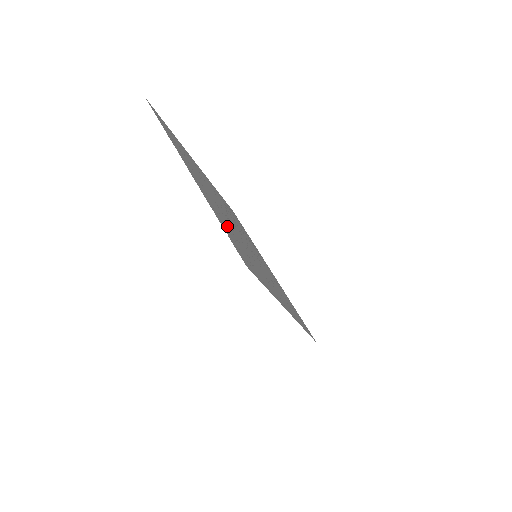
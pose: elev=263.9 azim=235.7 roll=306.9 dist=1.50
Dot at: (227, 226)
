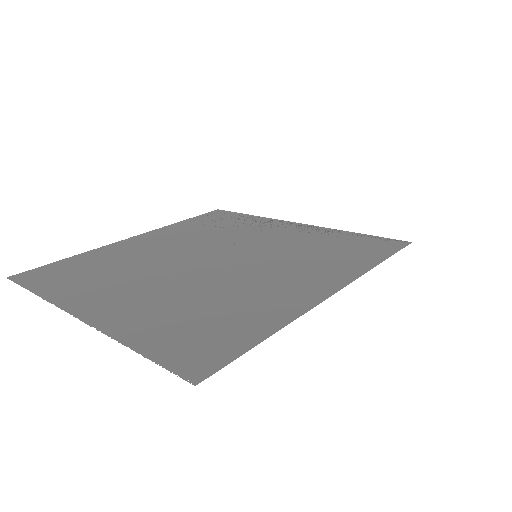
Dot at: (168, 317)
